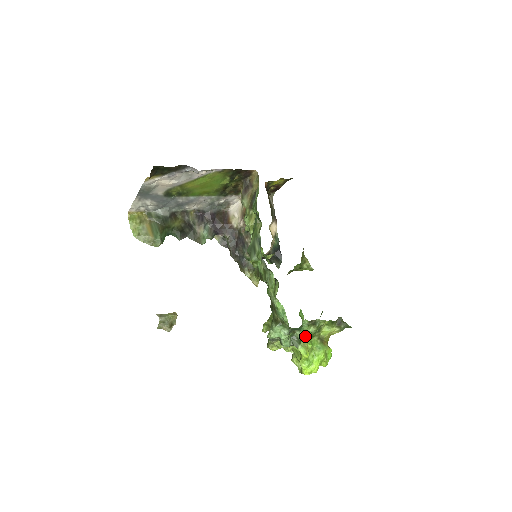
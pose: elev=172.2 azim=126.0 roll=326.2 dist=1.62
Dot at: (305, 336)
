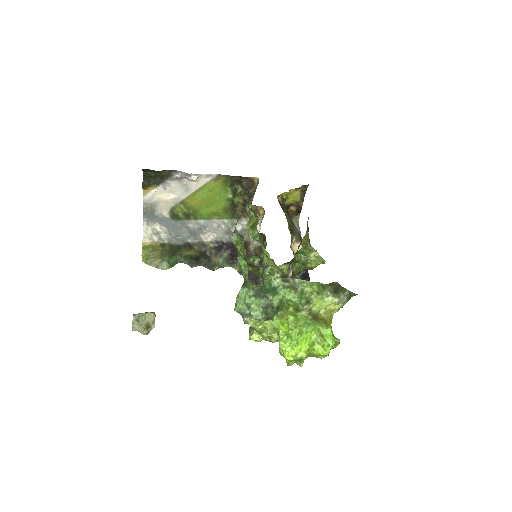
Dot at: (286, 308)
